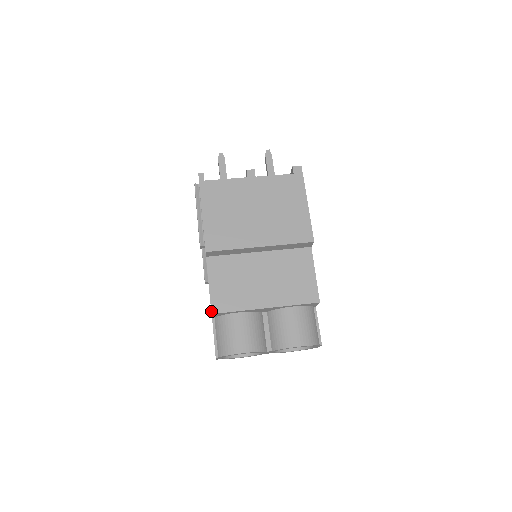
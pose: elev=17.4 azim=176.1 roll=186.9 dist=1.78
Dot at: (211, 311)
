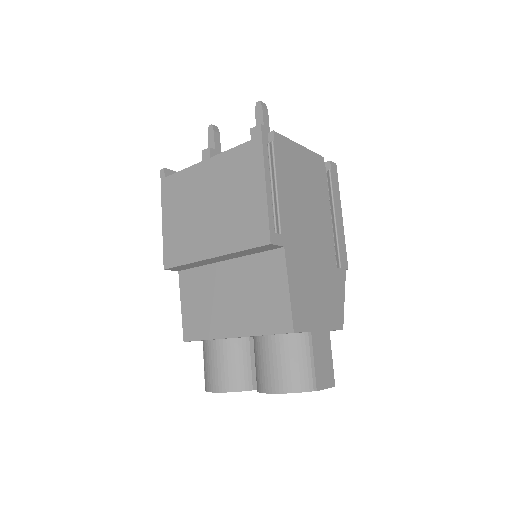
Dot at: (183, 338)
